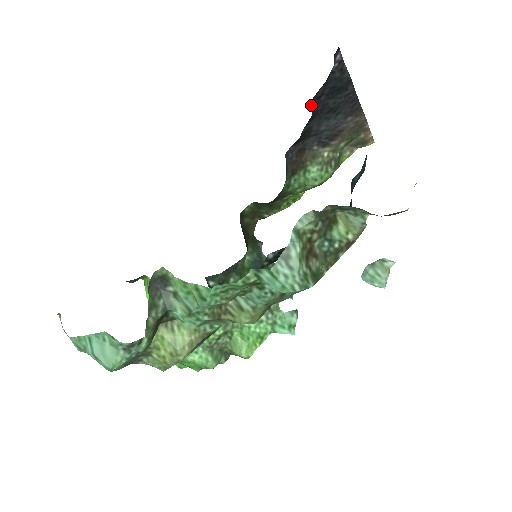
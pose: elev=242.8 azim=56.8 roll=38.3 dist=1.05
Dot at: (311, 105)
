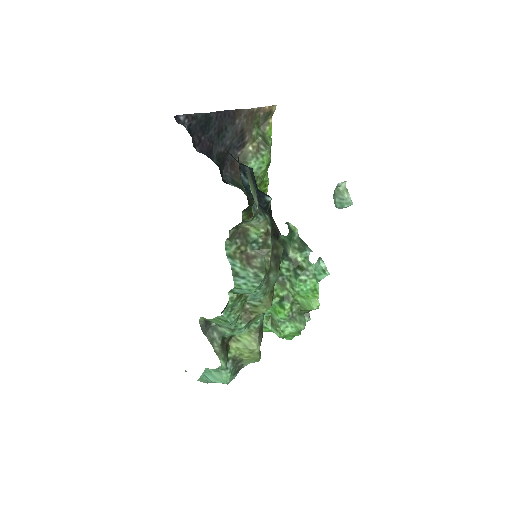
Dot at: (200, 150)
